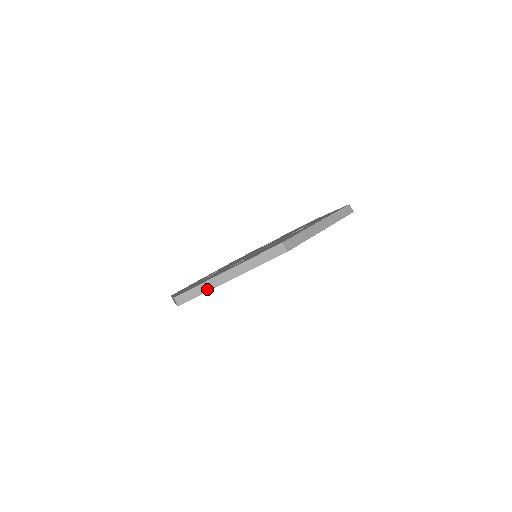
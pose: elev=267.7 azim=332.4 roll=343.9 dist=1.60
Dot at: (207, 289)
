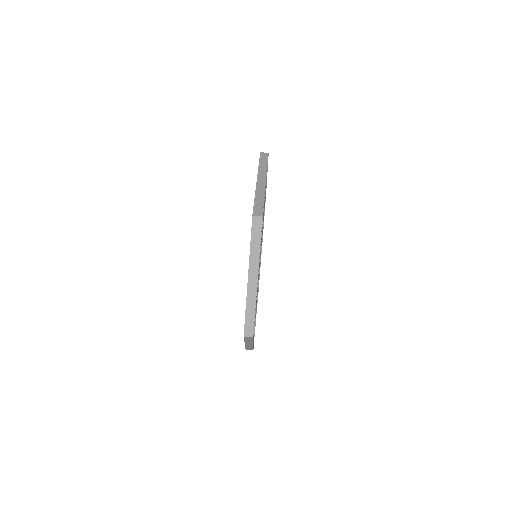
Dot at: (262, 195)
